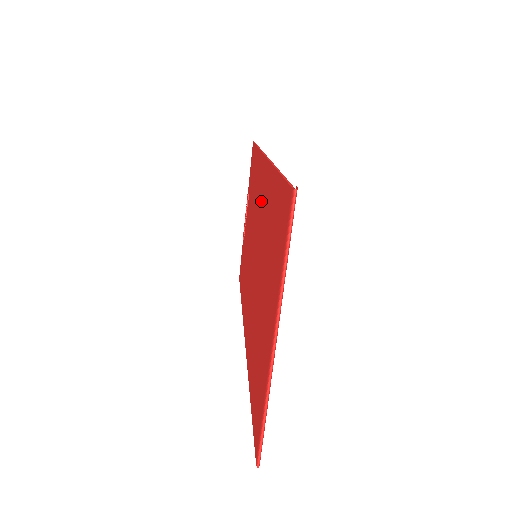
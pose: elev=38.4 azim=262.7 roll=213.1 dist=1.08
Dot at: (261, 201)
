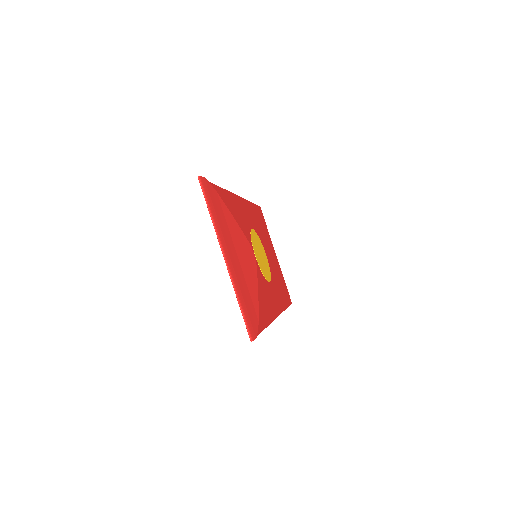
Dot at: occluded
